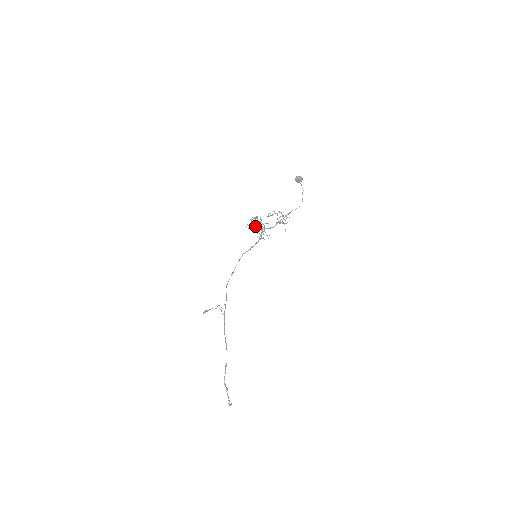
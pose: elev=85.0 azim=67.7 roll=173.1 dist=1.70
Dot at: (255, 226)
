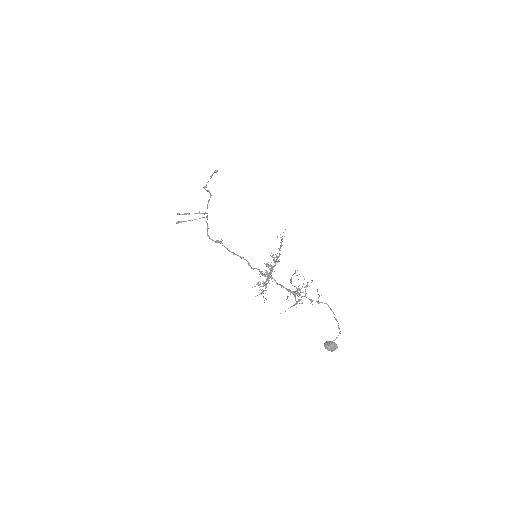
Dot at: occluded
